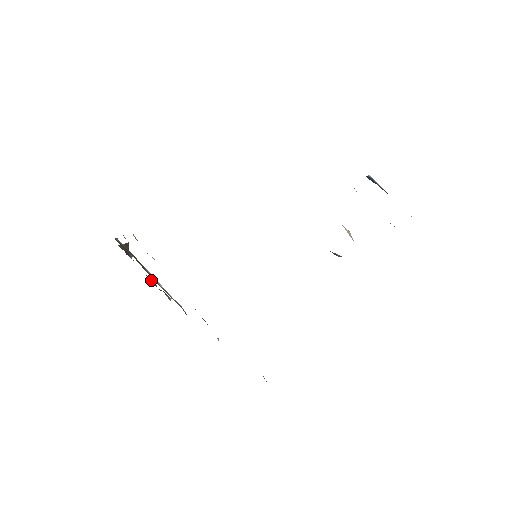
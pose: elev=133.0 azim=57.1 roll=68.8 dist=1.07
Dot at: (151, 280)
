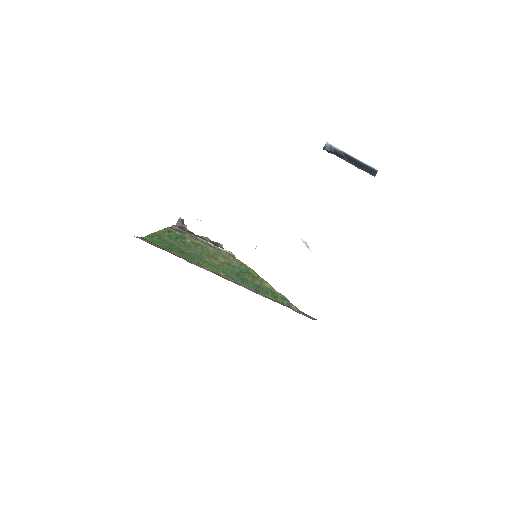
Dot at: (206, 238)
